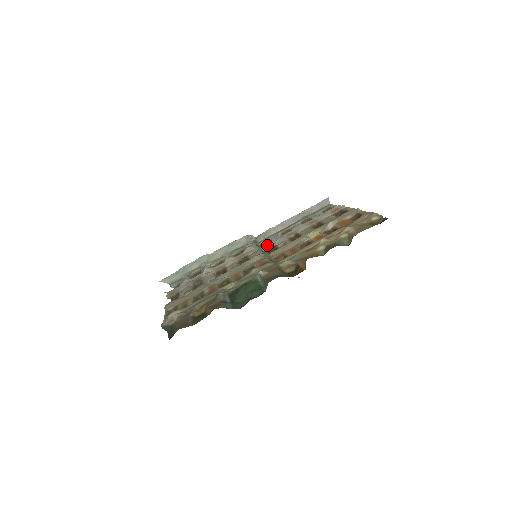
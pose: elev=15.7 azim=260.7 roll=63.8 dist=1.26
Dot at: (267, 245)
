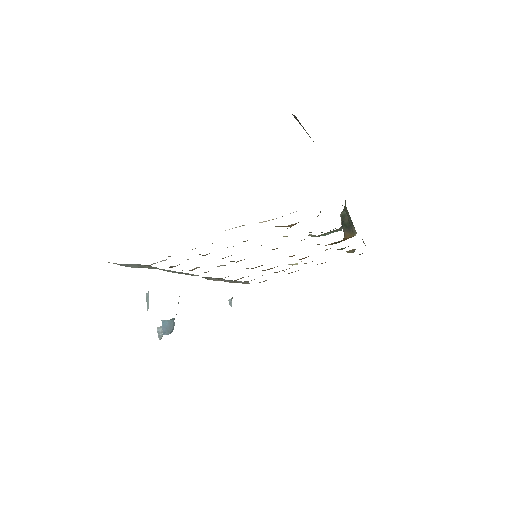
Dot at: occluded
